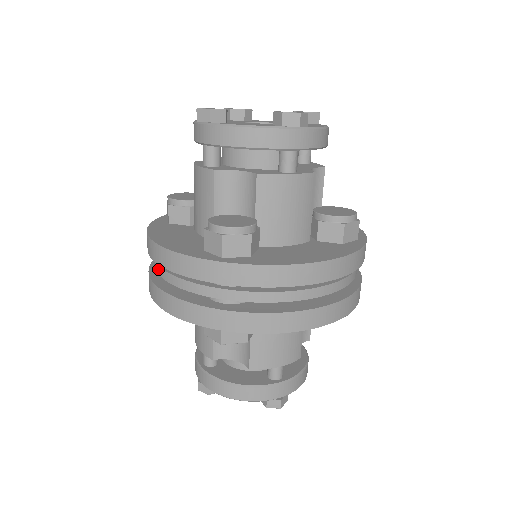
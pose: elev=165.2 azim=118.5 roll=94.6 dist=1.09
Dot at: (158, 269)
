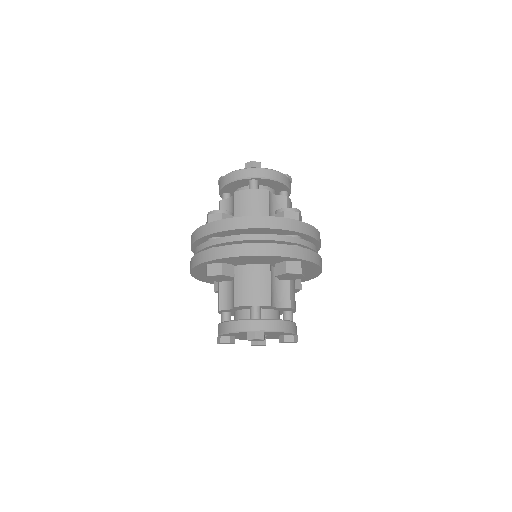
Dot at: occluded
